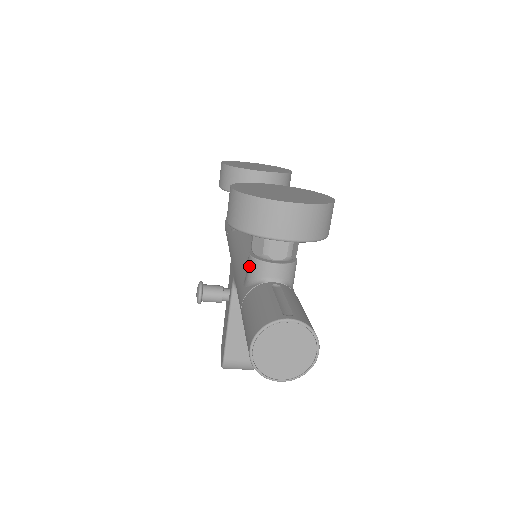
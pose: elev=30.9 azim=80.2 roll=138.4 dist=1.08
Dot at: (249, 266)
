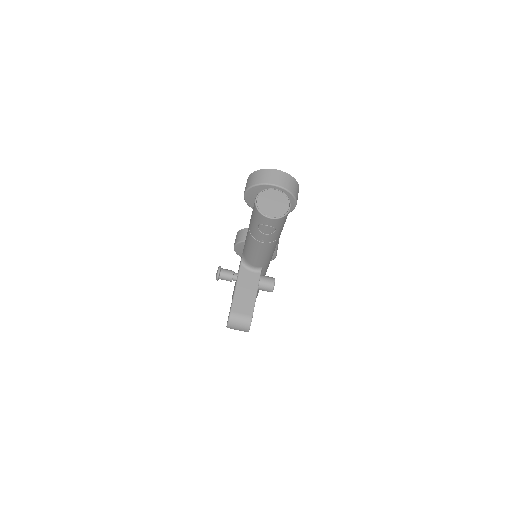
Dot at: occluded
